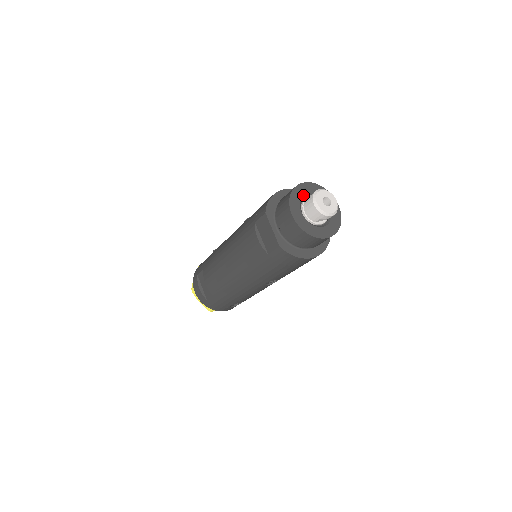
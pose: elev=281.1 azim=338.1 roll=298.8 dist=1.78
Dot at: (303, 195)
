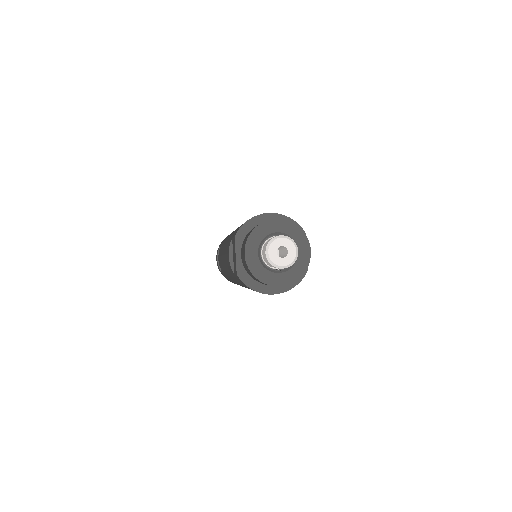
Dot at: (269, 233)
